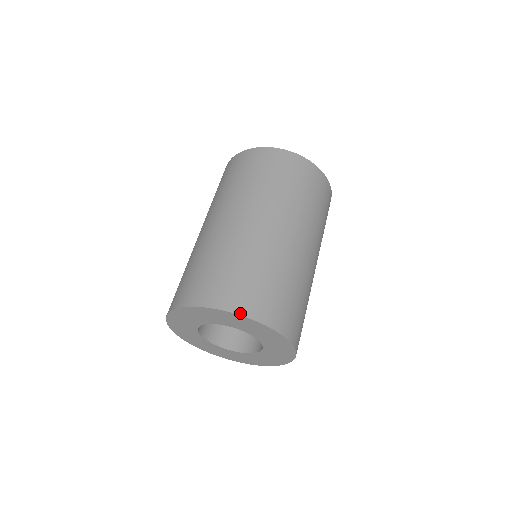
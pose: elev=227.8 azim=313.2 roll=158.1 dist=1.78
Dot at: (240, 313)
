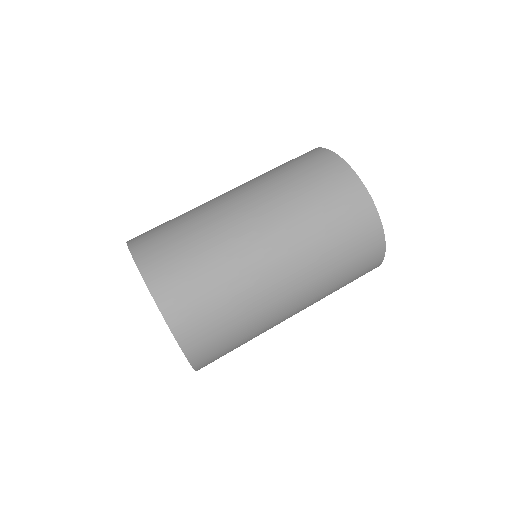
Dot at: (175, 333)
